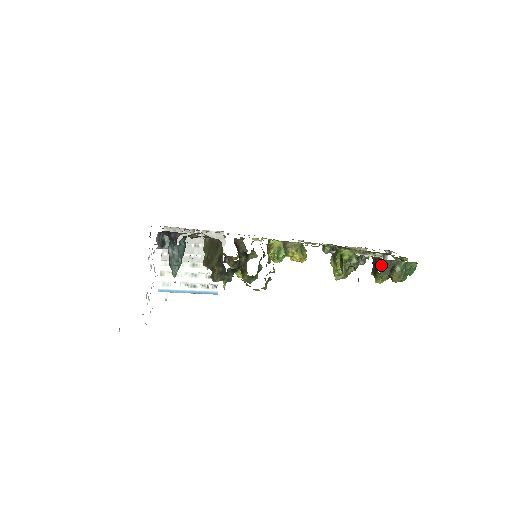
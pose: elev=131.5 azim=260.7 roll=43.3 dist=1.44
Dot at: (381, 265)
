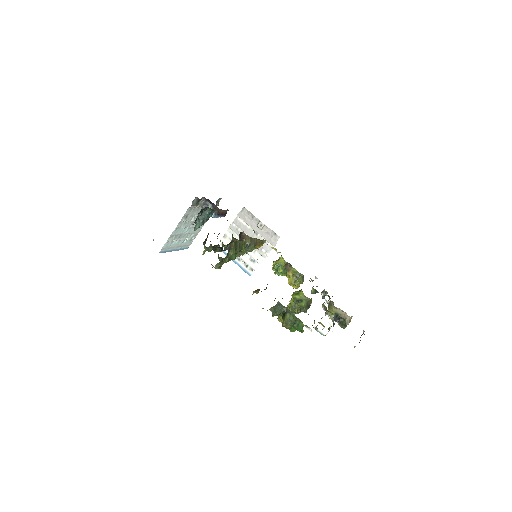
Dot at: occluded
